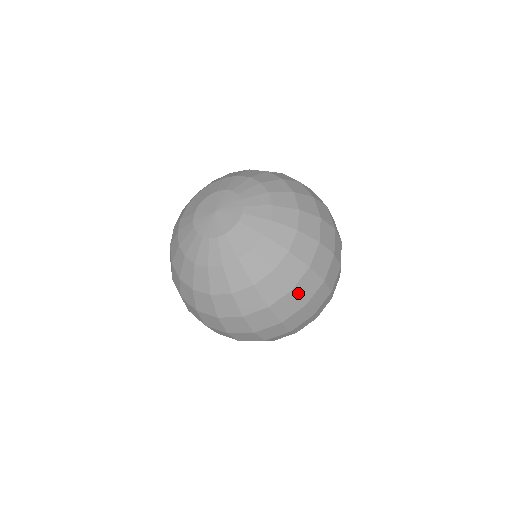
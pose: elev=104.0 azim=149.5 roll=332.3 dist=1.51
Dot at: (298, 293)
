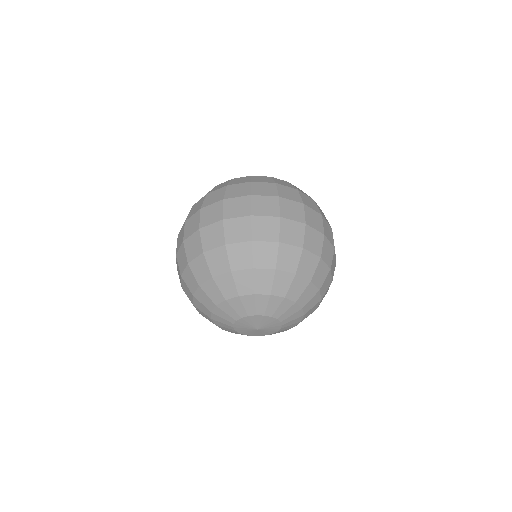
Dot at: occluded
